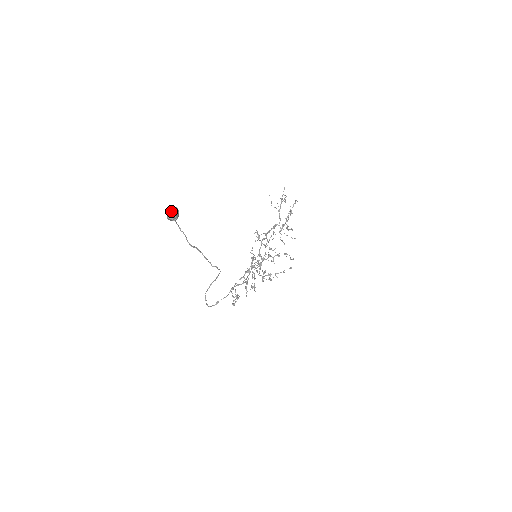
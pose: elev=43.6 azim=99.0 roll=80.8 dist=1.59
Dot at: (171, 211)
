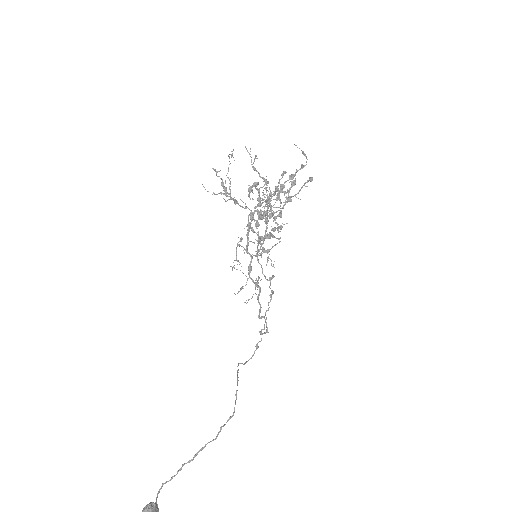
Dot at: out of frame
